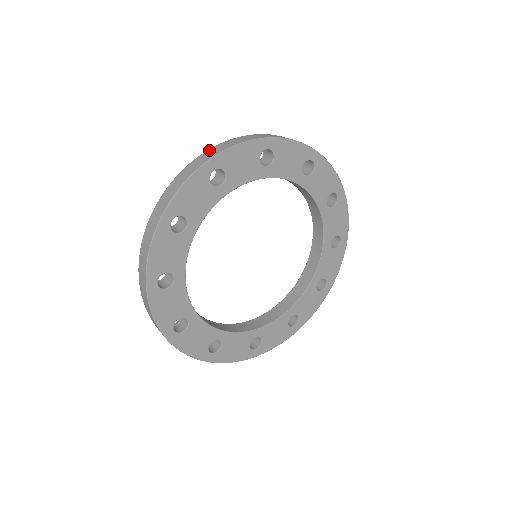
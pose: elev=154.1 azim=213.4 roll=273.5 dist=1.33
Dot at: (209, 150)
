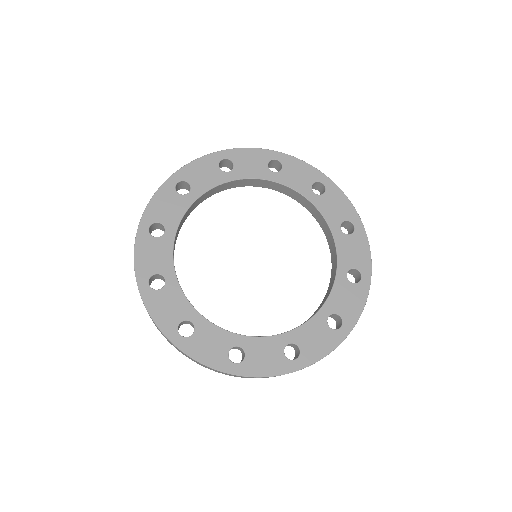
Dot at: occluded
